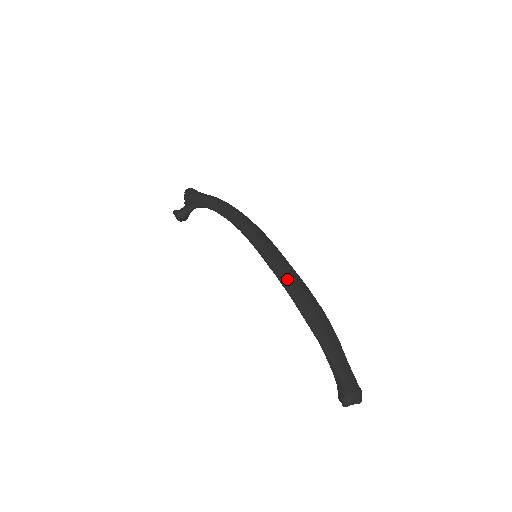
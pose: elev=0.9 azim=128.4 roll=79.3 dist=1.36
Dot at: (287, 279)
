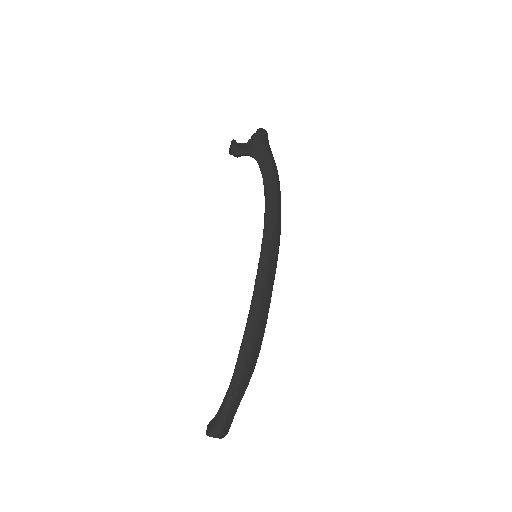
Dot at: (258, 306)
